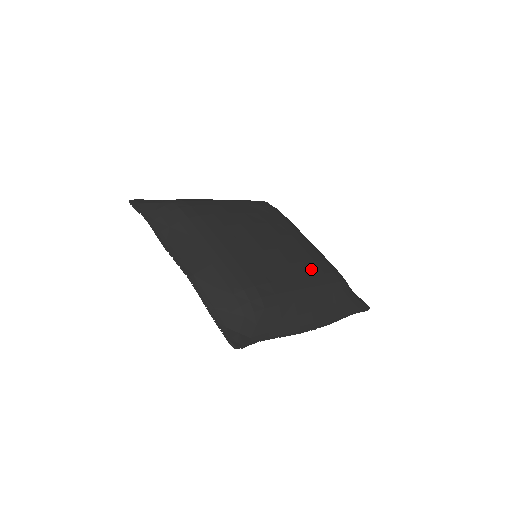
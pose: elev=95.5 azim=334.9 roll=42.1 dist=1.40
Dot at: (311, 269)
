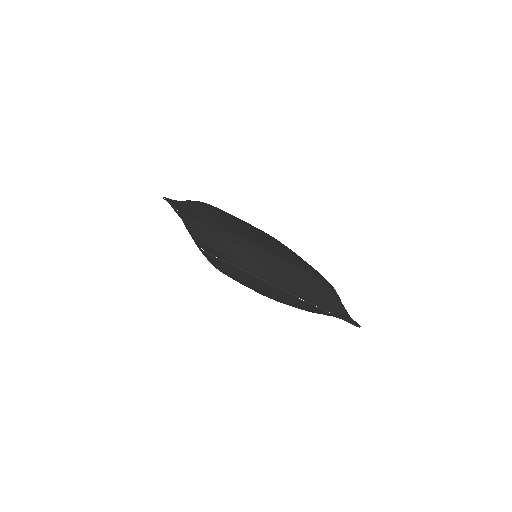
Dot at: (302, 263)
